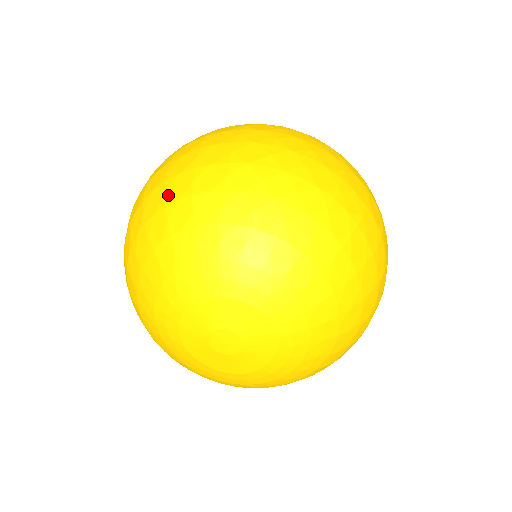
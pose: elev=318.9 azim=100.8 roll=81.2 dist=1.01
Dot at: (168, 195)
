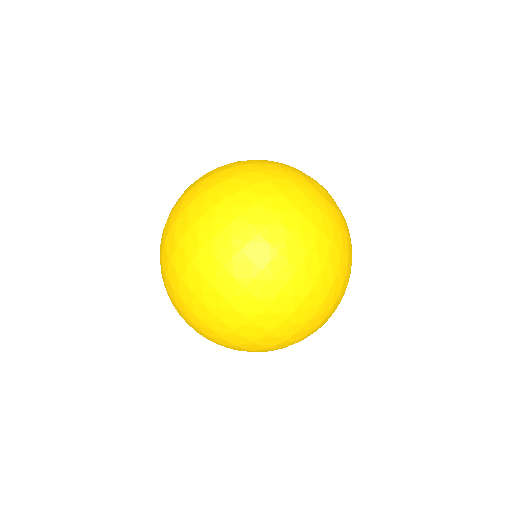
Dot at: (162, 258)
